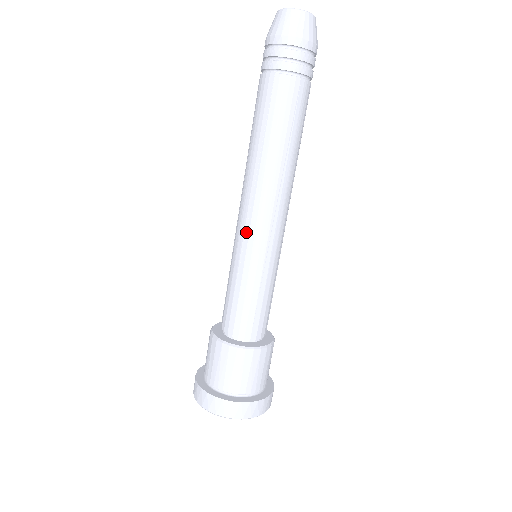
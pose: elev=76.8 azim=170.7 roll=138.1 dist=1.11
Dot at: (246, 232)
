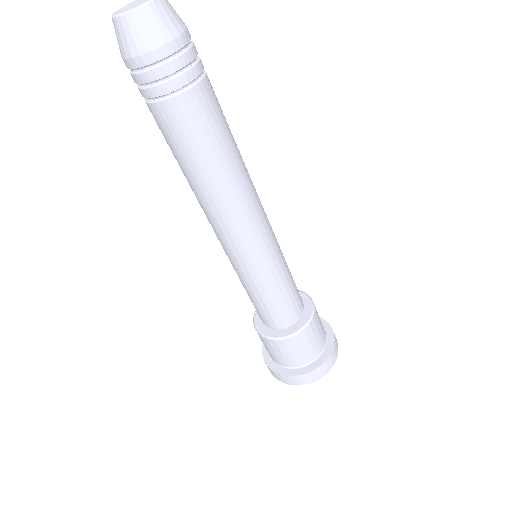
Dot at: (256, 249)
